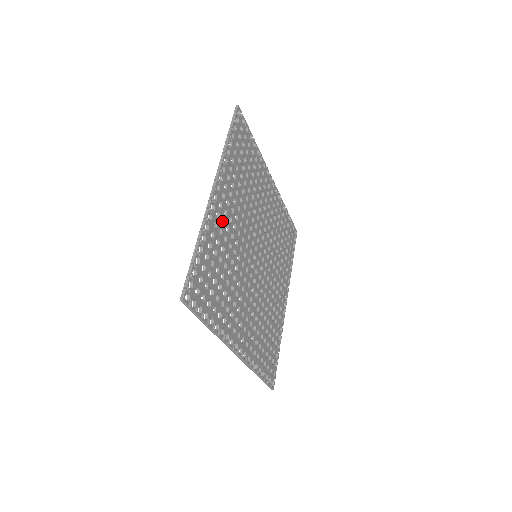
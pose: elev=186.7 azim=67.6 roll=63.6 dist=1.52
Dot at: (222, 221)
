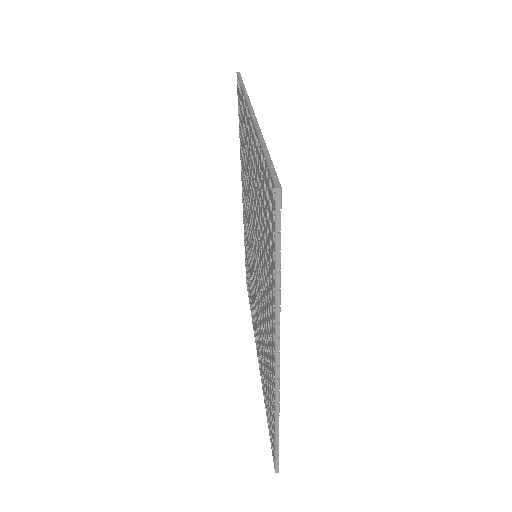
Dot at: (269, 346)
